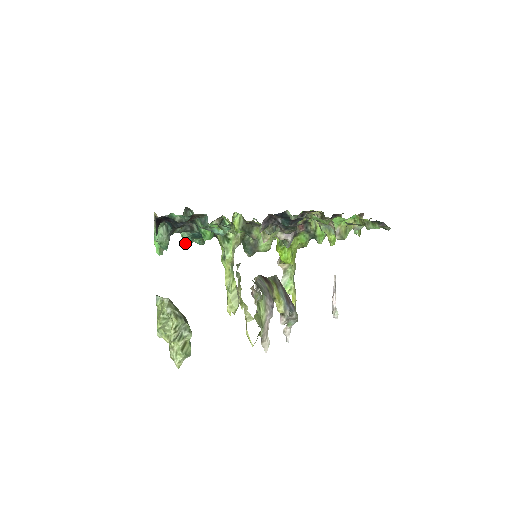
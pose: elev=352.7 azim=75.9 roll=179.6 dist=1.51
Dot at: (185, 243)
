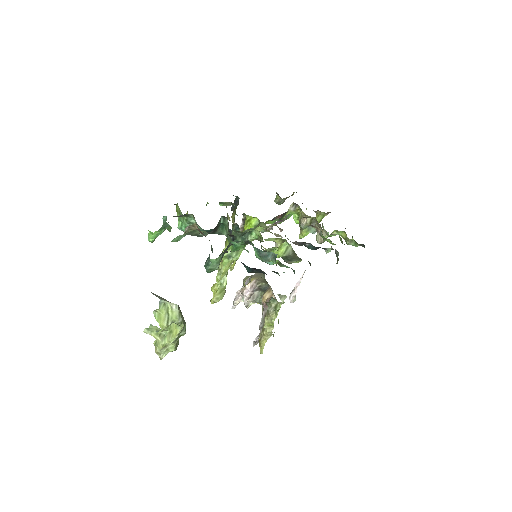
Dot at: (182, 230)
